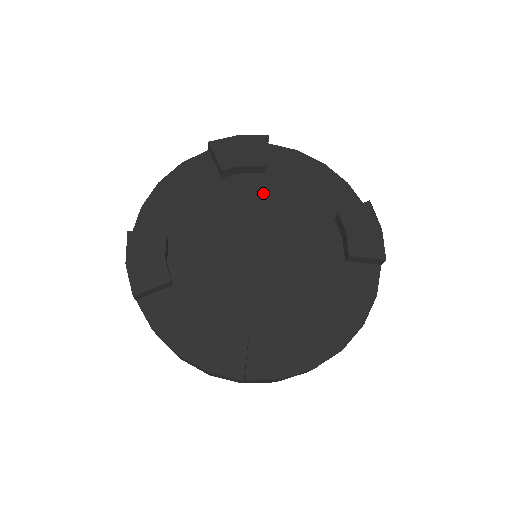
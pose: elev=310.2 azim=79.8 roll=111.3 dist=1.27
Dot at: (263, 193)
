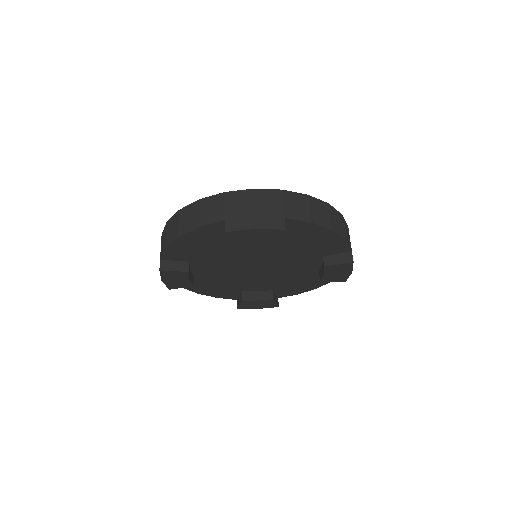
Dot at: occluded
